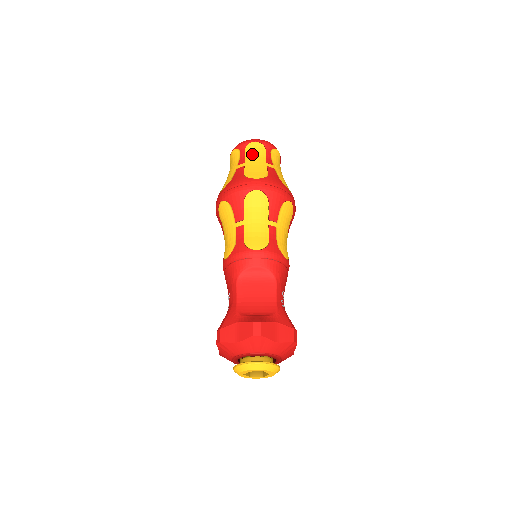
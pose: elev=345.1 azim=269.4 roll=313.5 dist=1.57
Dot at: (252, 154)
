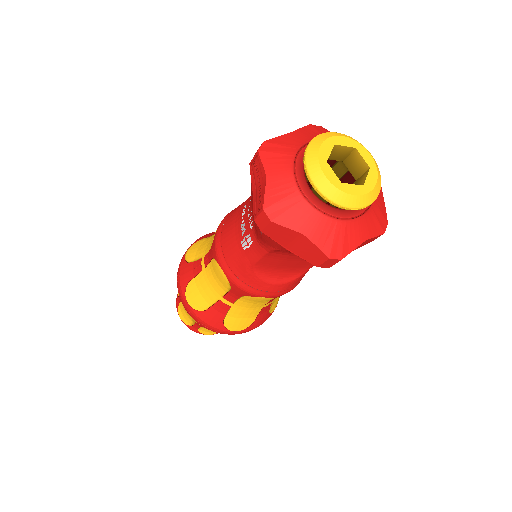
Dot at: occluded
